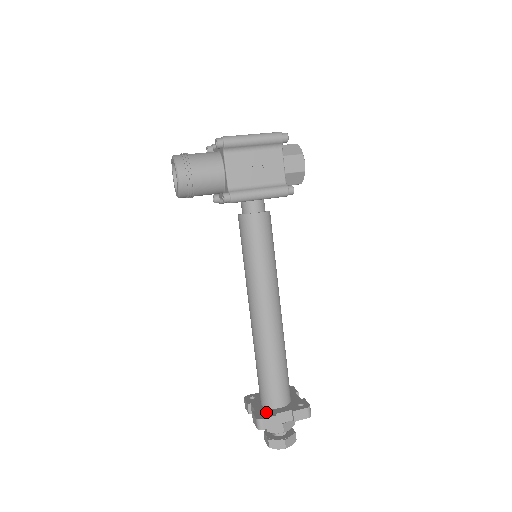
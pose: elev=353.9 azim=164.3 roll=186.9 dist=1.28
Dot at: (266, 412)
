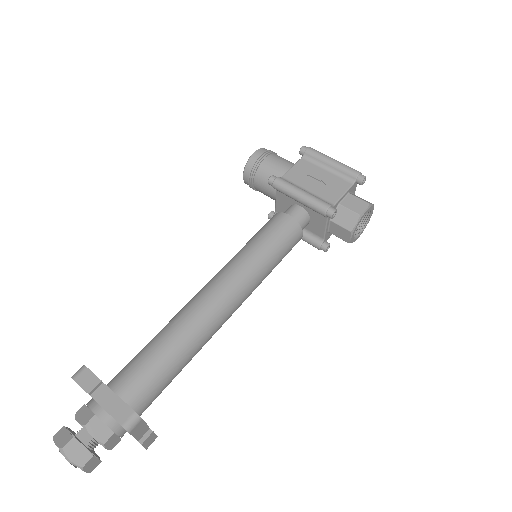
Dot at: occluded
